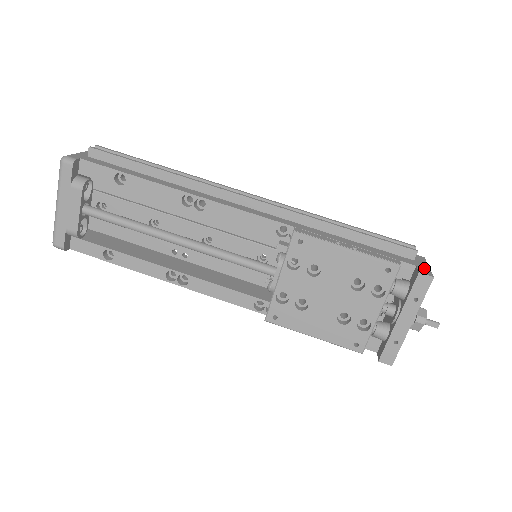
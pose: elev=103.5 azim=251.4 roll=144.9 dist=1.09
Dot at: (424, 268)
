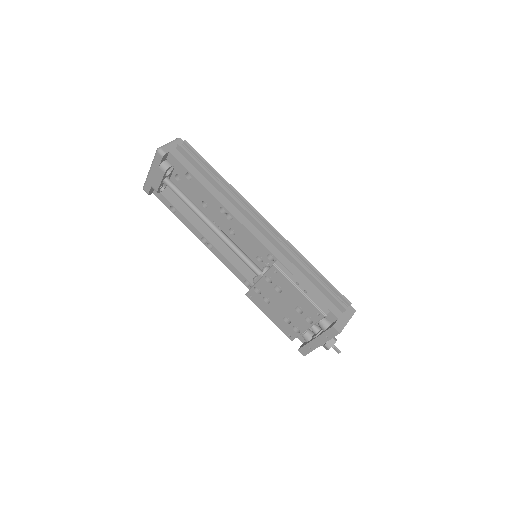
Dot at: (342, 323)
